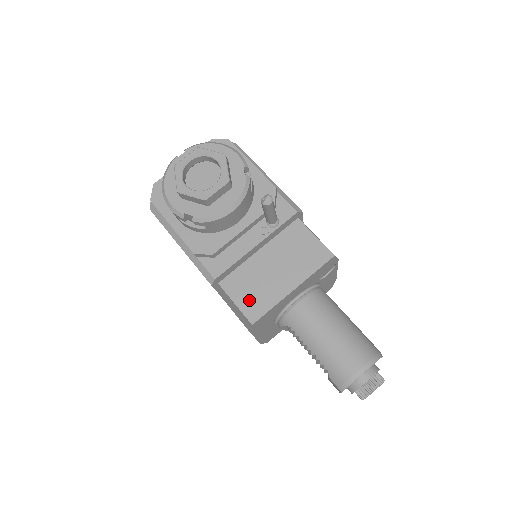
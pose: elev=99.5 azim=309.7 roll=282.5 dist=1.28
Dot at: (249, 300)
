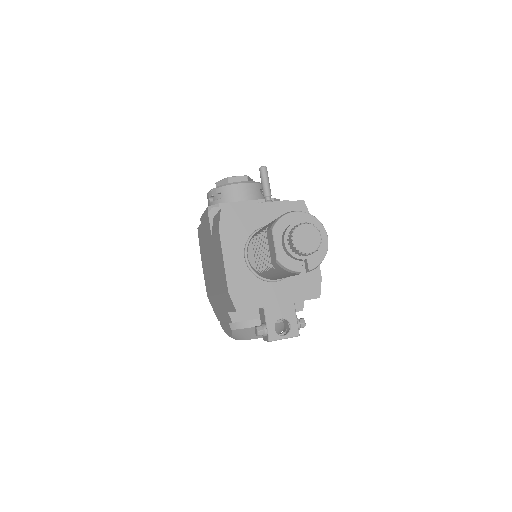
Dot at: occluded
